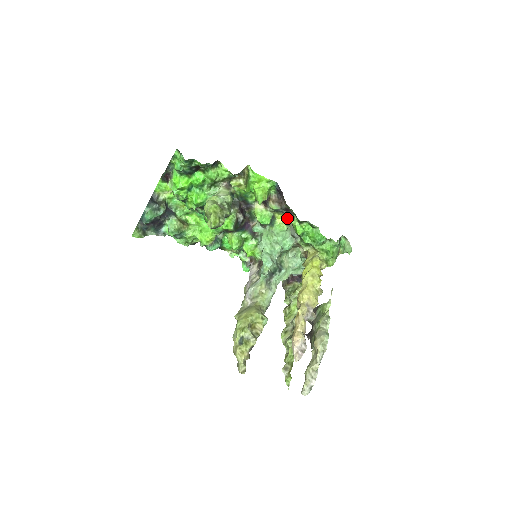
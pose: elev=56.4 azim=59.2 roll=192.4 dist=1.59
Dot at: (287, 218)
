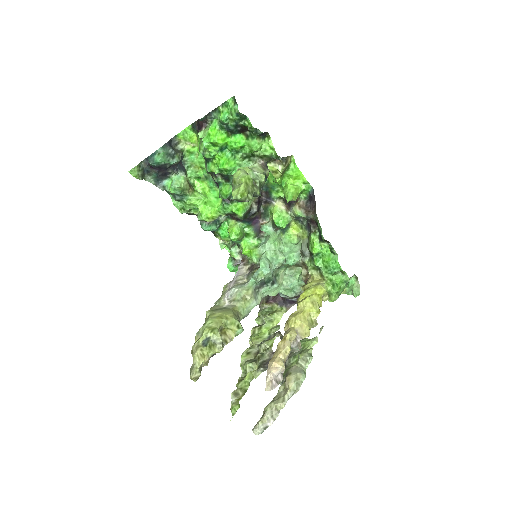
Dot at: (303, 231)
